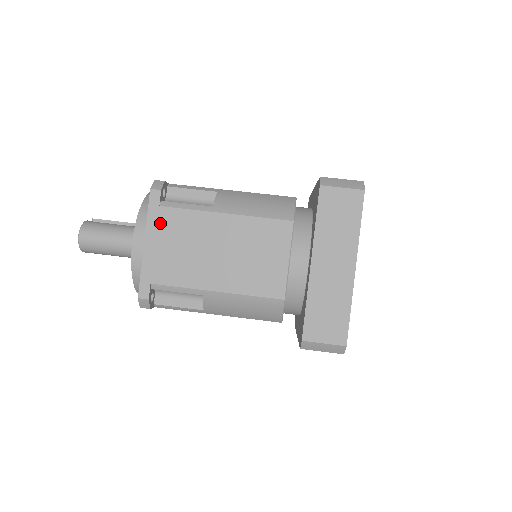
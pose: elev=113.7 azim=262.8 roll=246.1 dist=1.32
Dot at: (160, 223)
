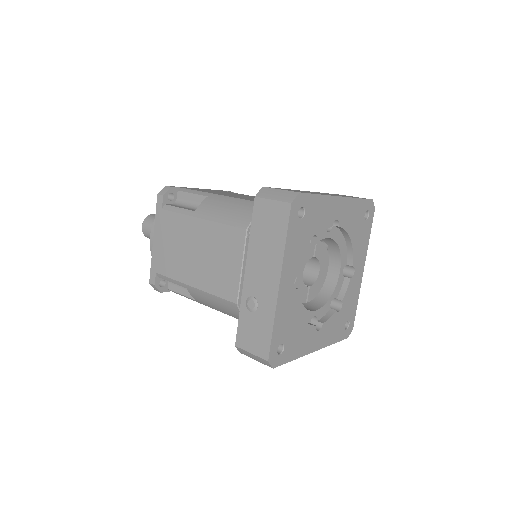
Dot at: occluded
